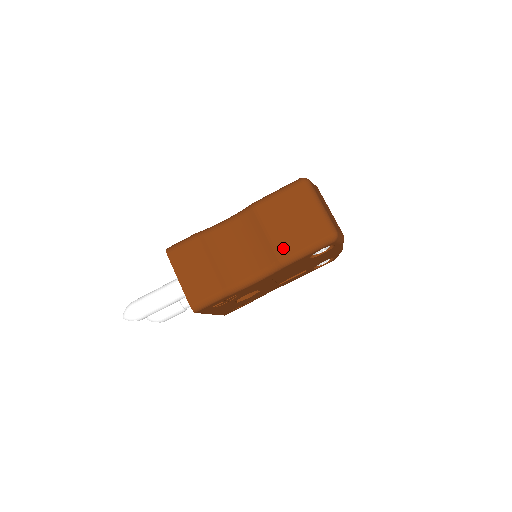
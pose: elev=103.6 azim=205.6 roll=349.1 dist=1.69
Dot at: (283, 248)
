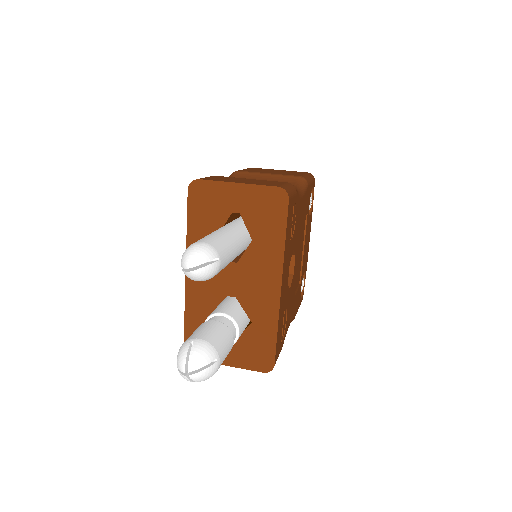
Dot at: occluded
